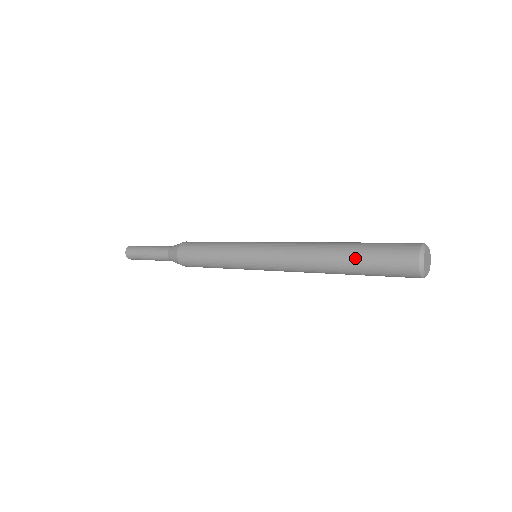
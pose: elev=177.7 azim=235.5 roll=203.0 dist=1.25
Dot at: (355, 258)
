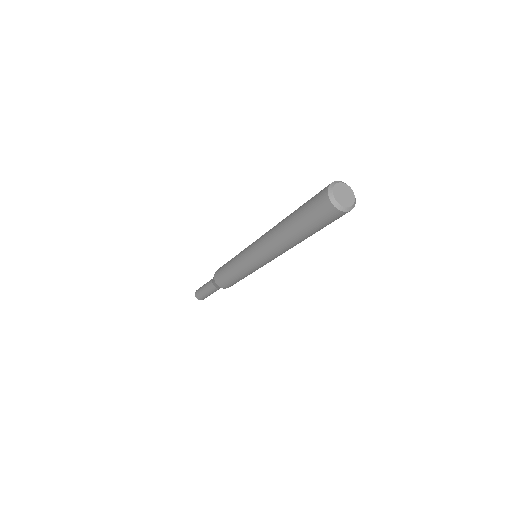
Dot at: (295, 219)
